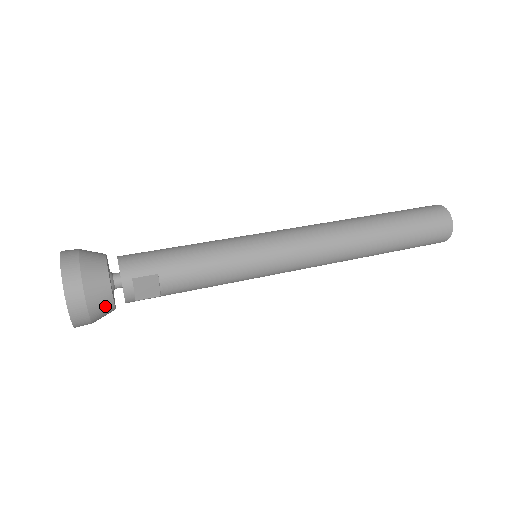
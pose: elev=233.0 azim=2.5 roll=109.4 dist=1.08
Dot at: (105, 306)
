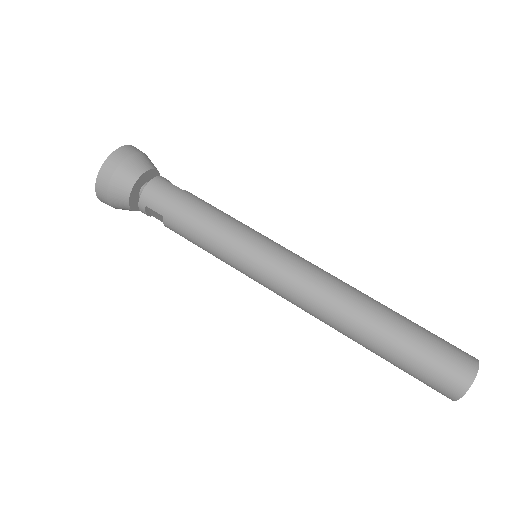
Dot at: (125, 208)
